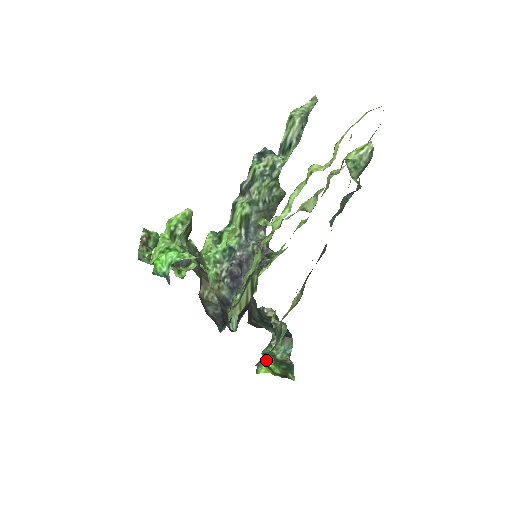
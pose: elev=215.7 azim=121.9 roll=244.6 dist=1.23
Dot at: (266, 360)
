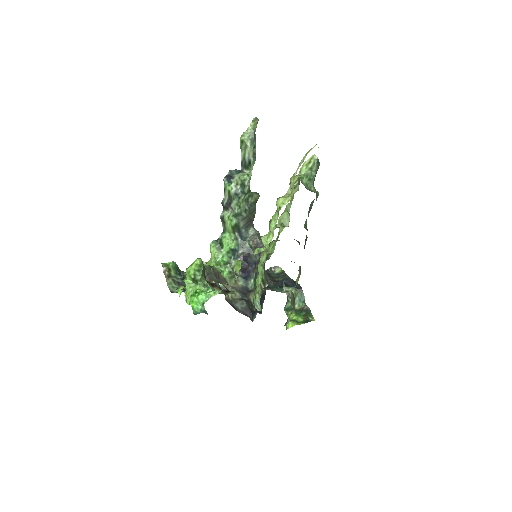
Dot at: (289, 314)
